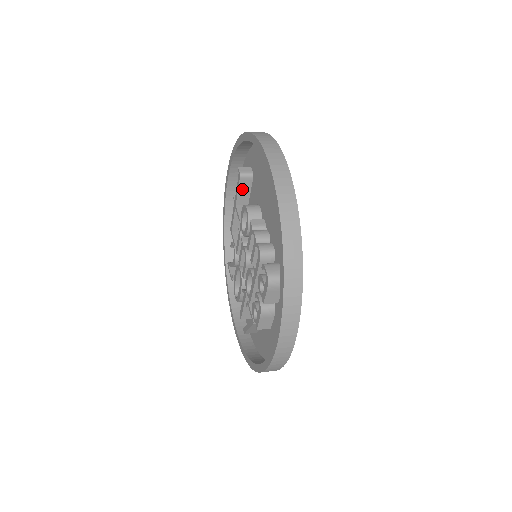
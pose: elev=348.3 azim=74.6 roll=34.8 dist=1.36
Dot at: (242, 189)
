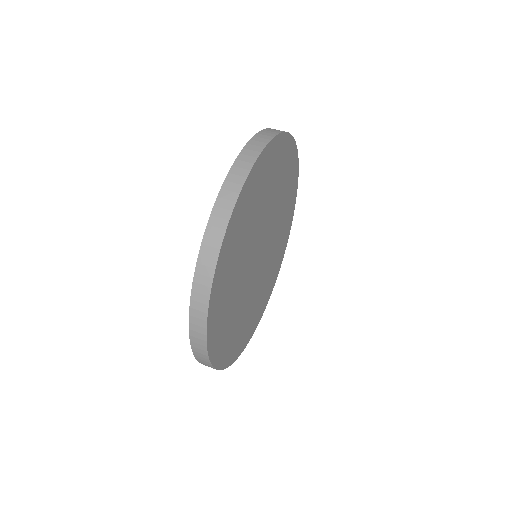
Dot at: occluded
